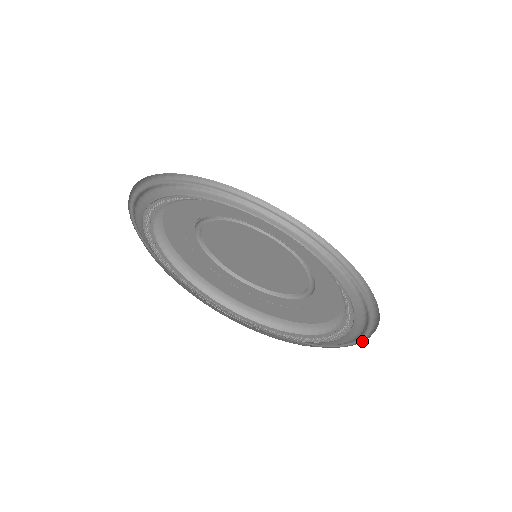
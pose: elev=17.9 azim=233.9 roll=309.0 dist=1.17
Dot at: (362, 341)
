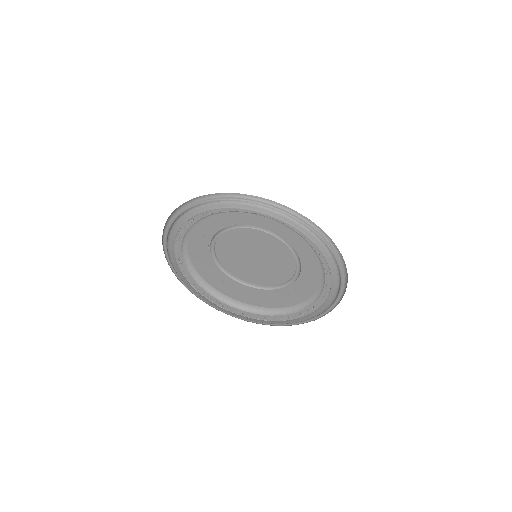
Dot at: (291, 325)
